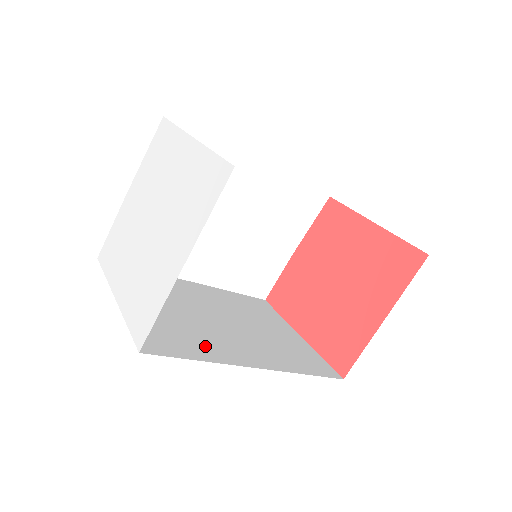
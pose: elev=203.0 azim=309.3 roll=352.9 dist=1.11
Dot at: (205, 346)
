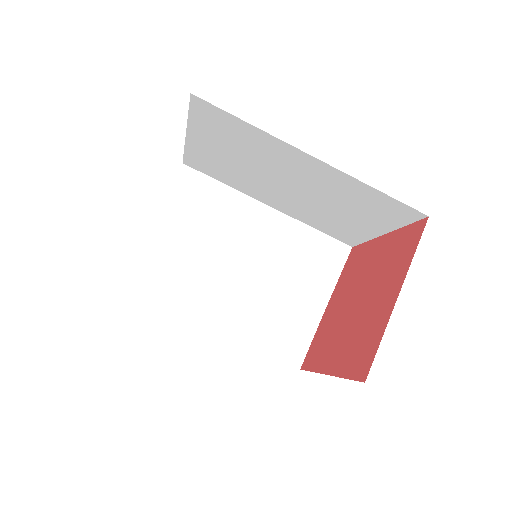
Dot at: occluded
